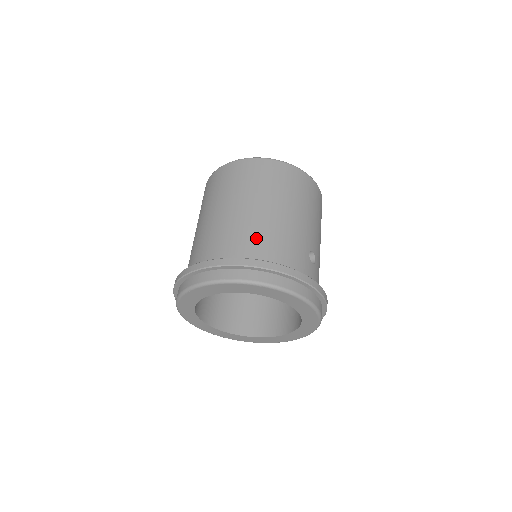
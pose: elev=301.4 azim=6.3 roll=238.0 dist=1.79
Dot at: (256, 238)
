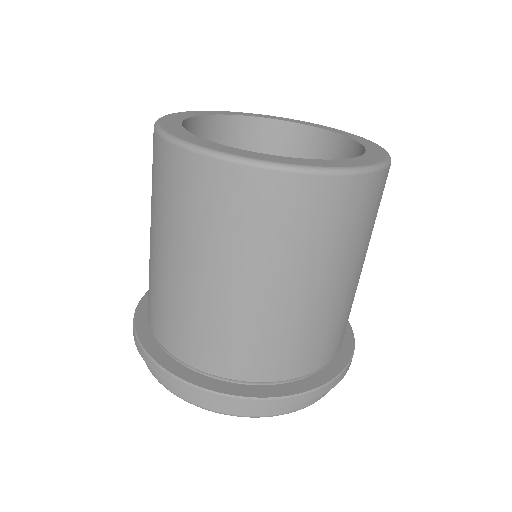
Dot at: (327, 338)
